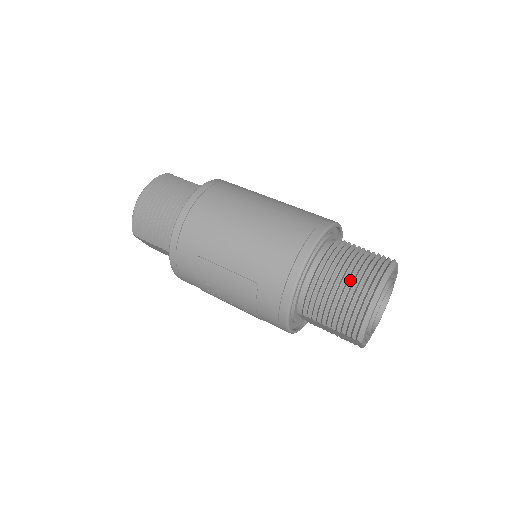
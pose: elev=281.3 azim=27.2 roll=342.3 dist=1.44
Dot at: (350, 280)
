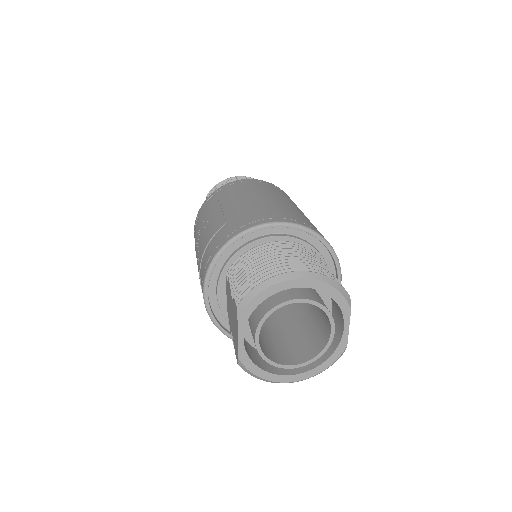
Dot at: (290, 258)
